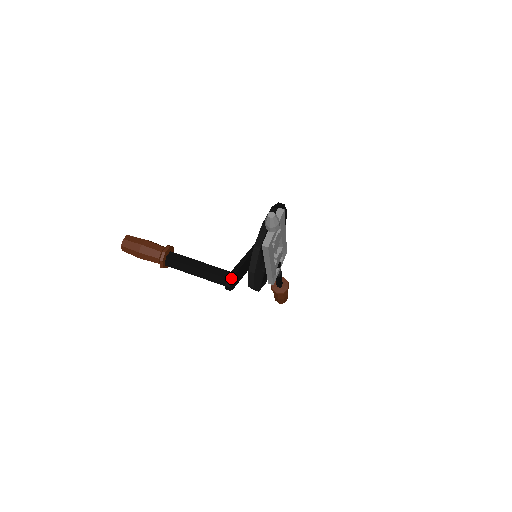
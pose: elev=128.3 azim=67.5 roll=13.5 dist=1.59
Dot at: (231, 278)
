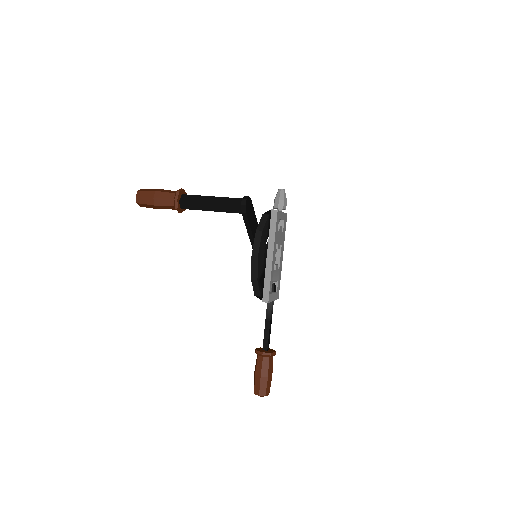
Dot at: (248, 196)
